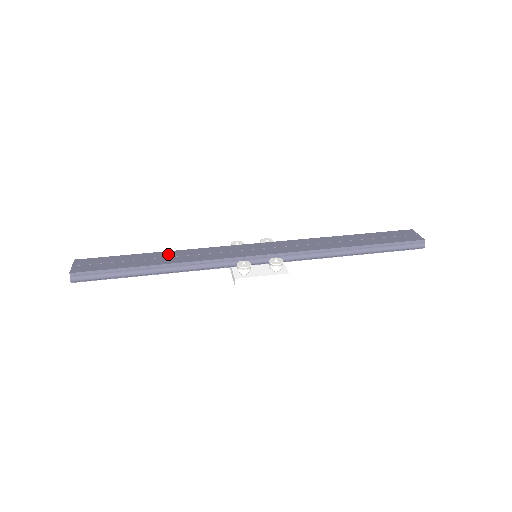
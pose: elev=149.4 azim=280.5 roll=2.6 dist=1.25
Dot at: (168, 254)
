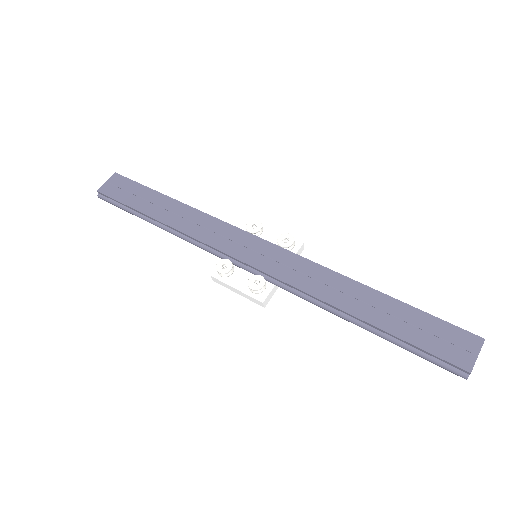
Dot at: (178, 208)
